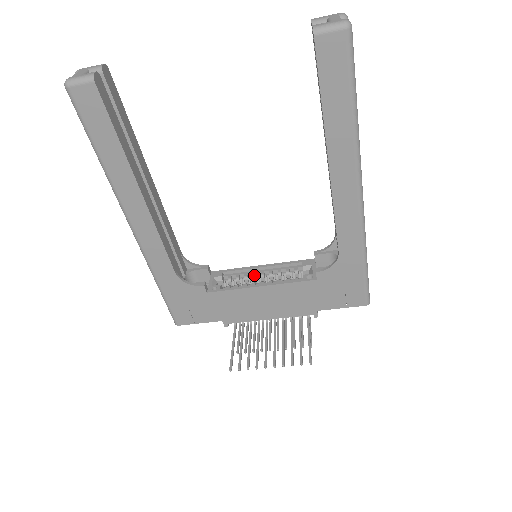
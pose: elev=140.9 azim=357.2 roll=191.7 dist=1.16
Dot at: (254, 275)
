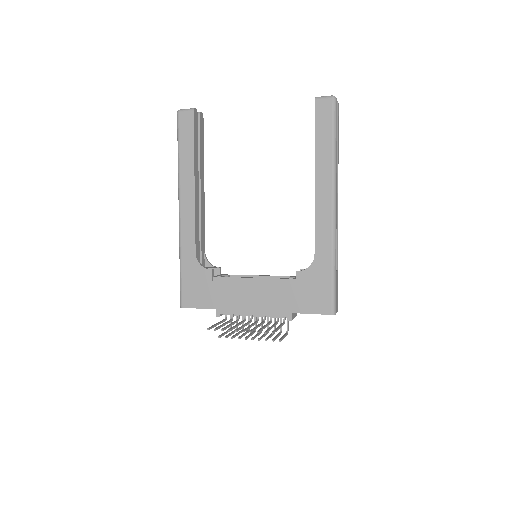
Dot at: occluded
